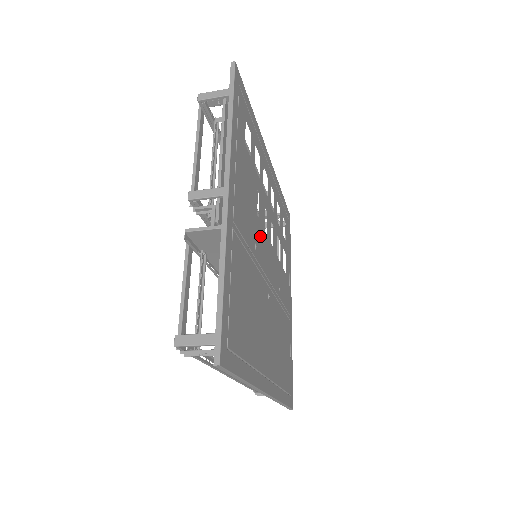
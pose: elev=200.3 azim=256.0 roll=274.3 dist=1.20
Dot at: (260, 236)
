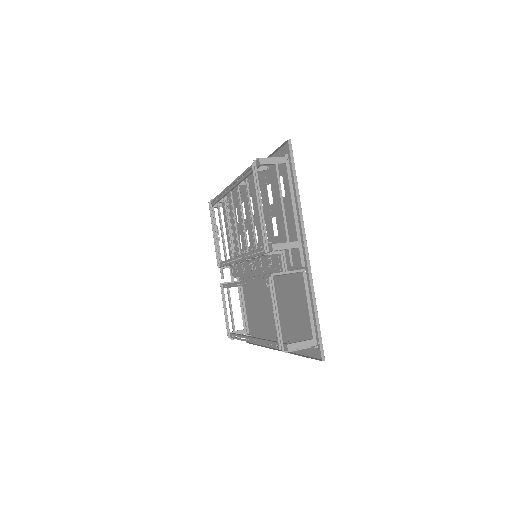
Dot at: occluded
